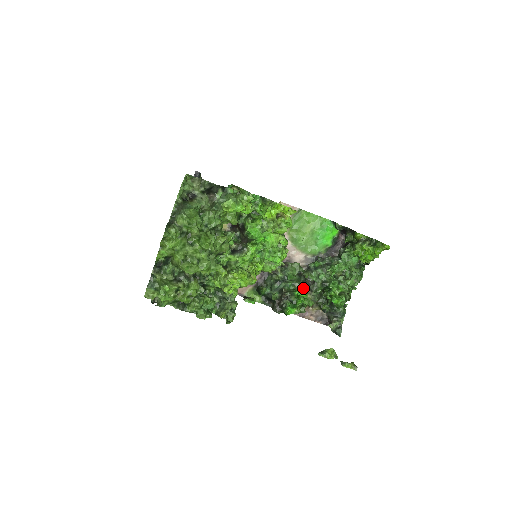
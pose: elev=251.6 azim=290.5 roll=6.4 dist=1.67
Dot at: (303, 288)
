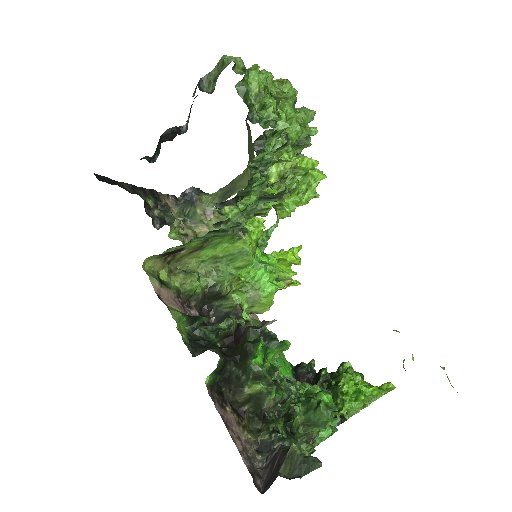
Dot at: occluded
